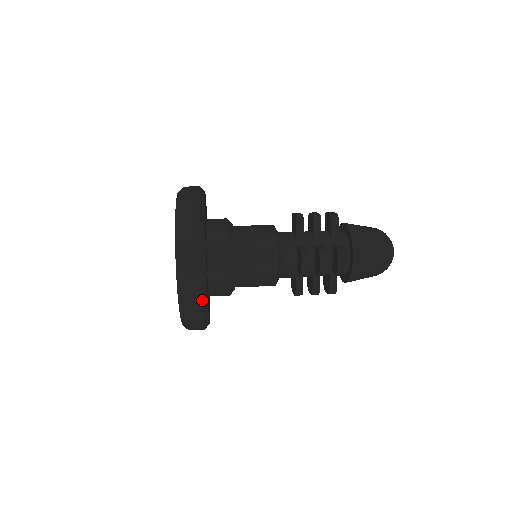
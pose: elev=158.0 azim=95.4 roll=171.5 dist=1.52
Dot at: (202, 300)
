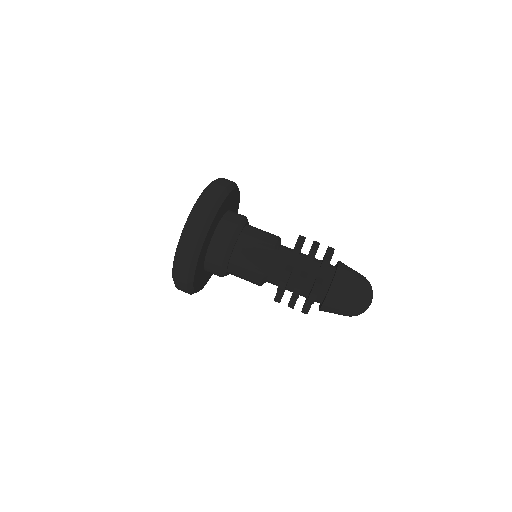
Dot at: occluded
